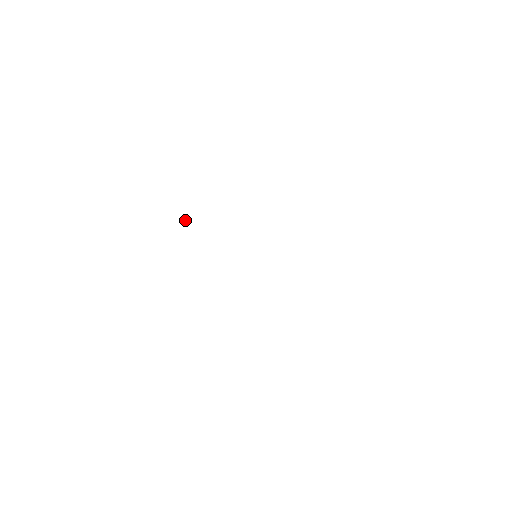
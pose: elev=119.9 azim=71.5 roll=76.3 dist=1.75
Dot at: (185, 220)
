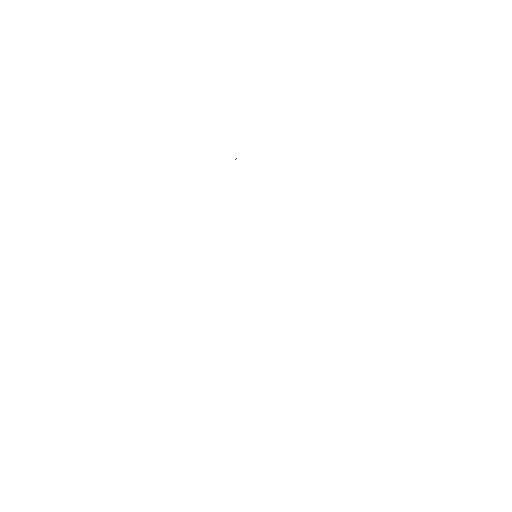
Dot at: (236, 158)
